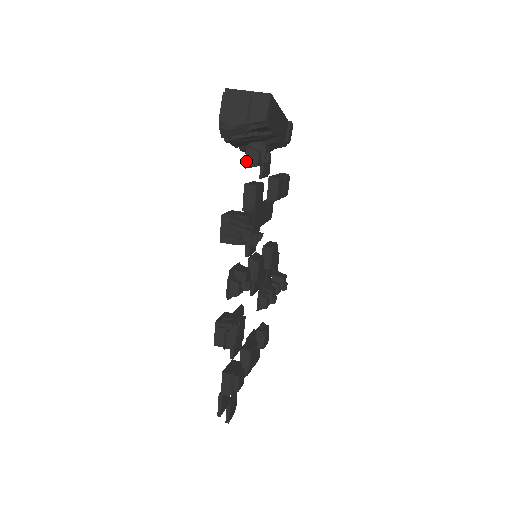
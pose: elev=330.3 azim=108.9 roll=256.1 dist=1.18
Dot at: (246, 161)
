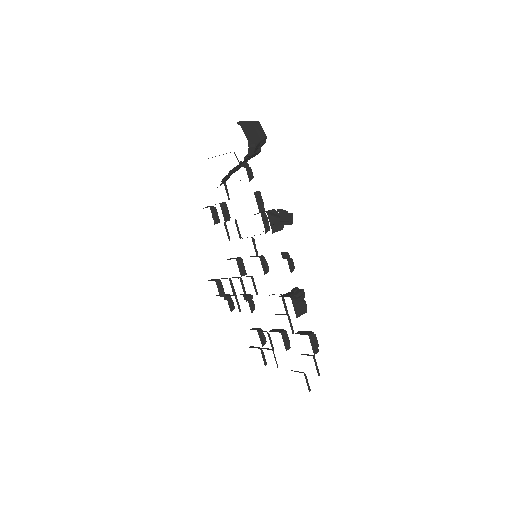
Dot at: (248, 176)
